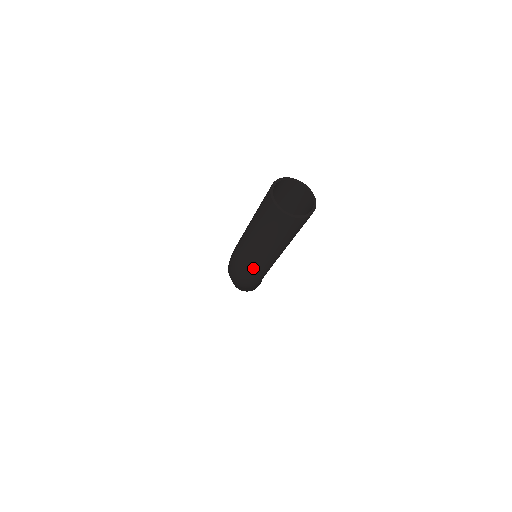
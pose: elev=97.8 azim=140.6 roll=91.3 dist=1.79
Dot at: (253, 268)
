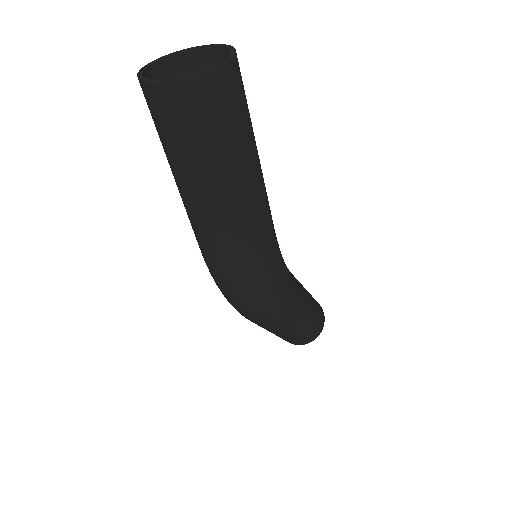
Dot at: (237, 259)
